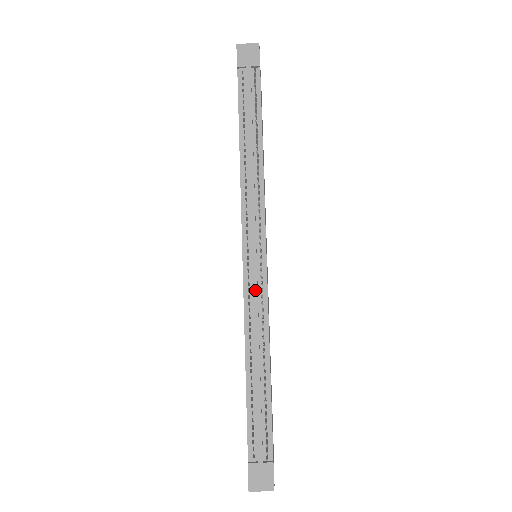
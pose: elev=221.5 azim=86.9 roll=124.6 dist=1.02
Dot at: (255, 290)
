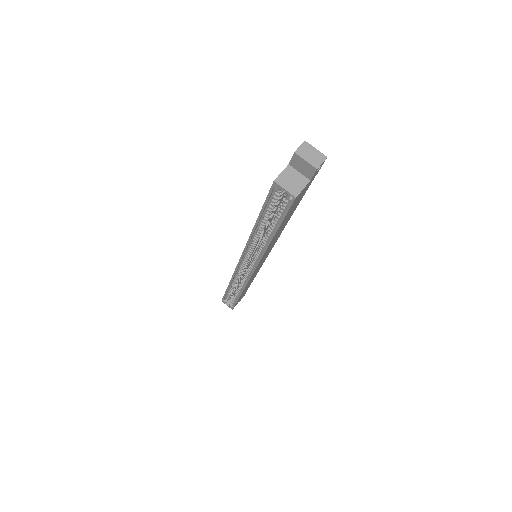
Dot at: occluded
